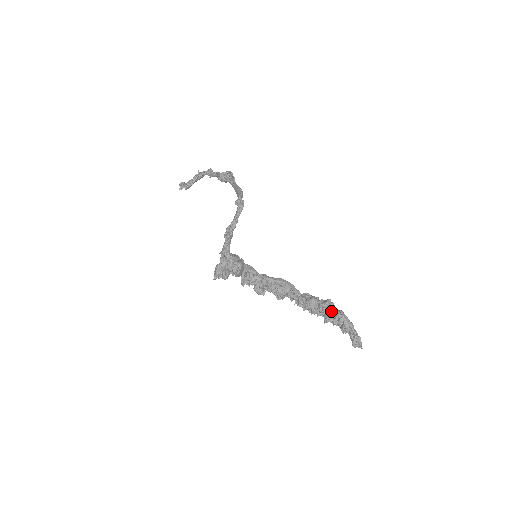
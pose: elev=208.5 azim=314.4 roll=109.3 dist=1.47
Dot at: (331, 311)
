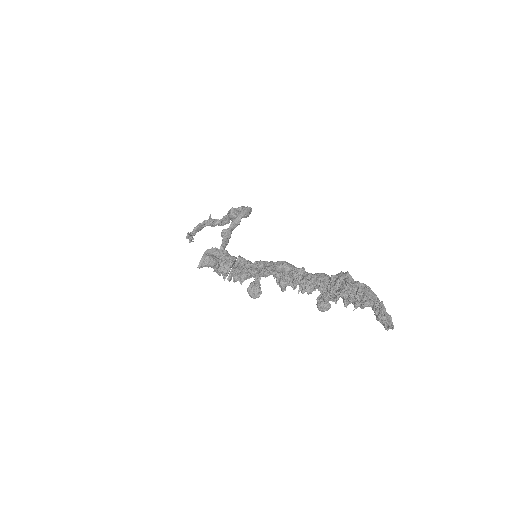
Dot at: (346, 278)
